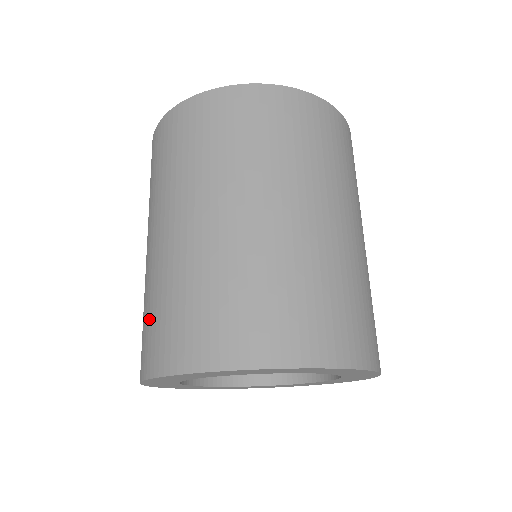
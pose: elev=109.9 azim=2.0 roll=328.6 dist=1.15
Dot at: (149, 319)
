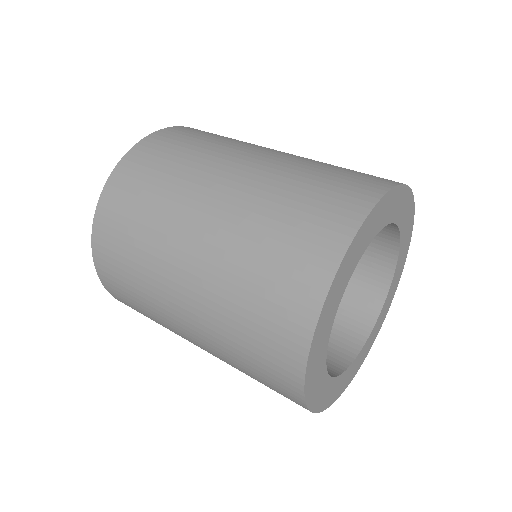
Dot at: (295, 216)
